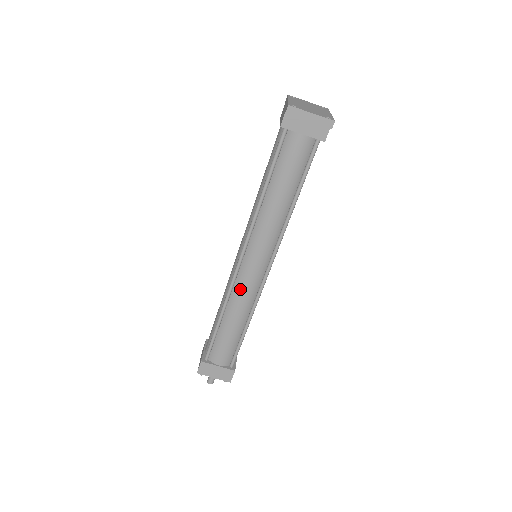
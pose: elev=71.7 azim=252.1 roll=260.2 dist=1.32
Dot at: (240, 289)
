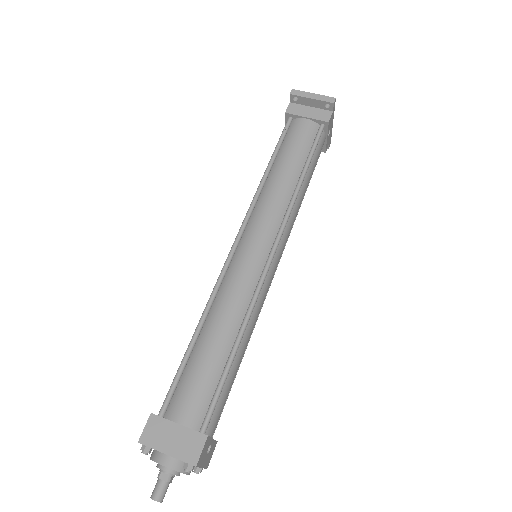
Dot at: (232, 280)
